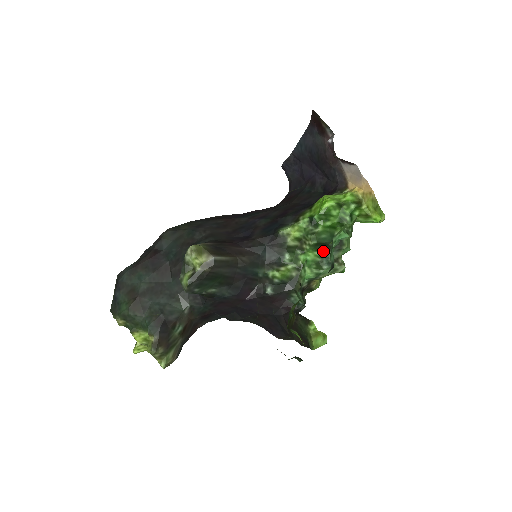
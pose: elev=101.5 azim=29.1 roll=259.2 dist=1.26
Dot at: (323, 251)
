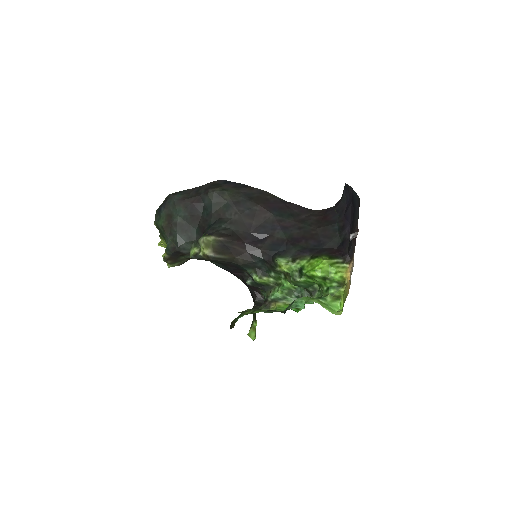
Dot at: occluded
